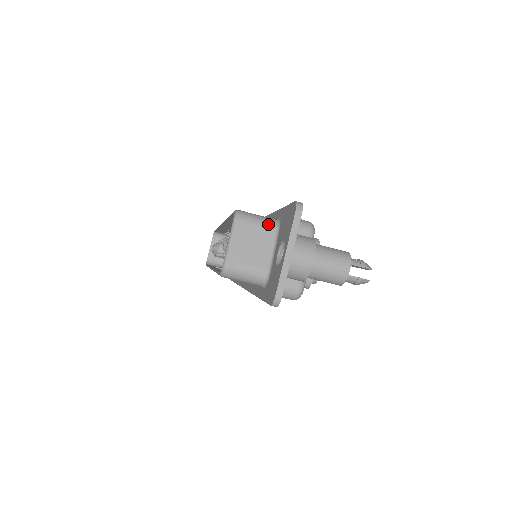
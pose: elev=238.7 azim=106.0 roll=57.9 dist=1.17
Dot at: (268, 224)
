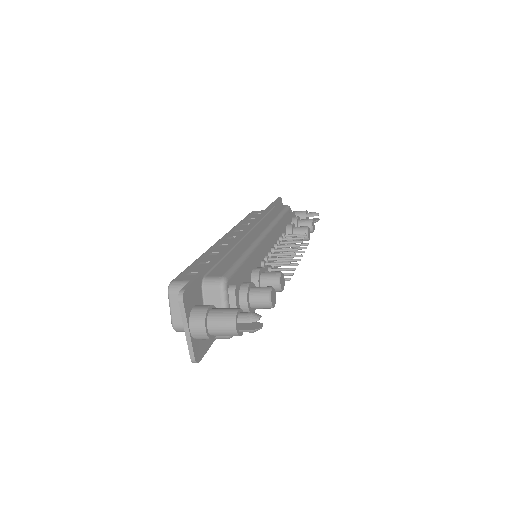
Dot at: occluded
